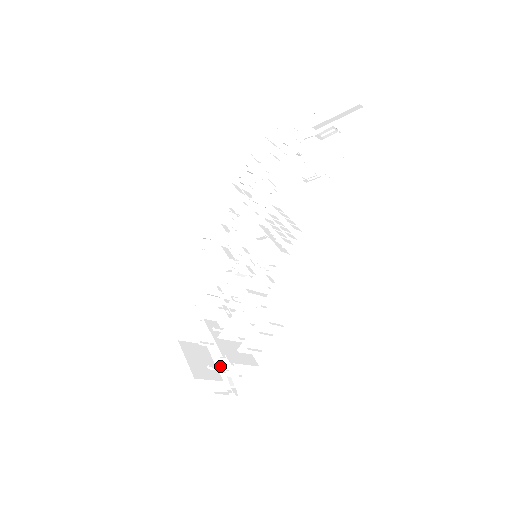
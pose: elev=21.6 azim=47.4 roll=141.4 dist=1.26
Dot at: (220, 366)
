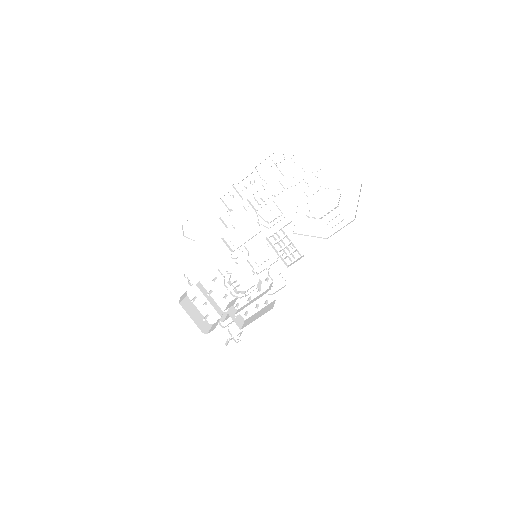
Dot at: (220, 323)
